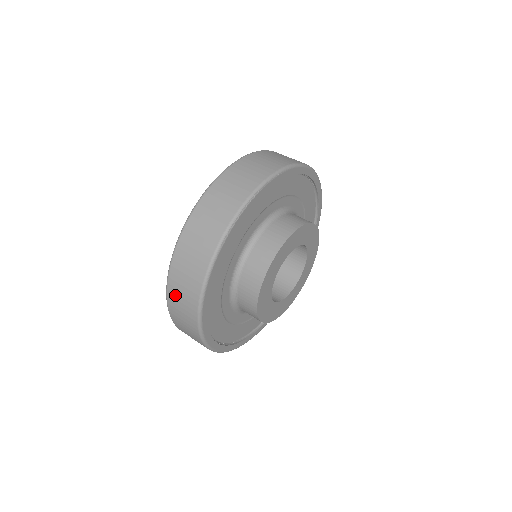
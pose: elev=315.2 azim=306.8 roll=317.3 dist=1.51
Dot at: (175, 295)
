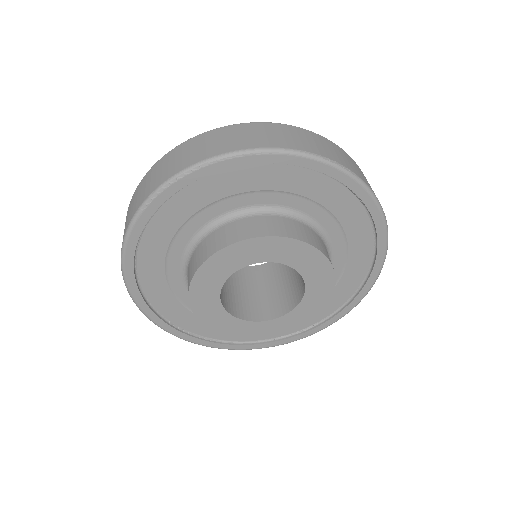
Dot at: occluded
